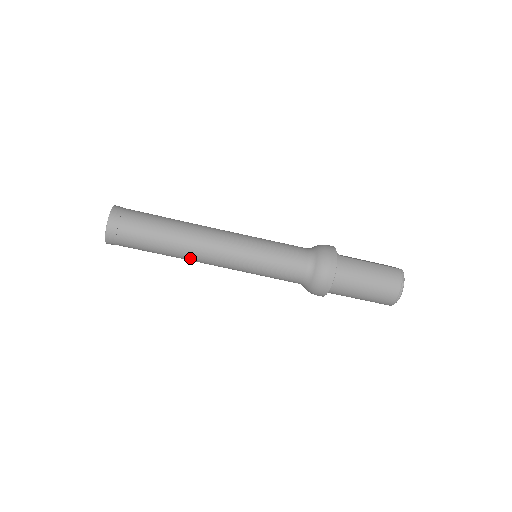
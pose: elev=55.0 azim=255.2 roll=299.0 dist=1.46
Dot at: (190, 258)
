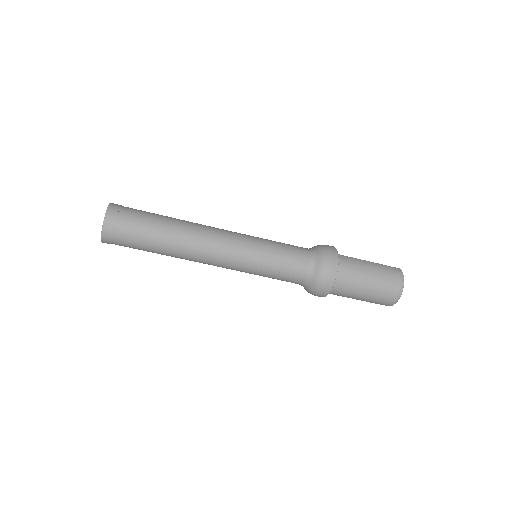
Dot at: (190, 256)
